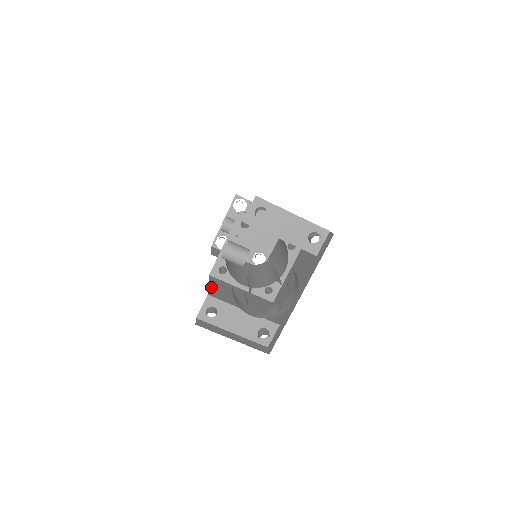
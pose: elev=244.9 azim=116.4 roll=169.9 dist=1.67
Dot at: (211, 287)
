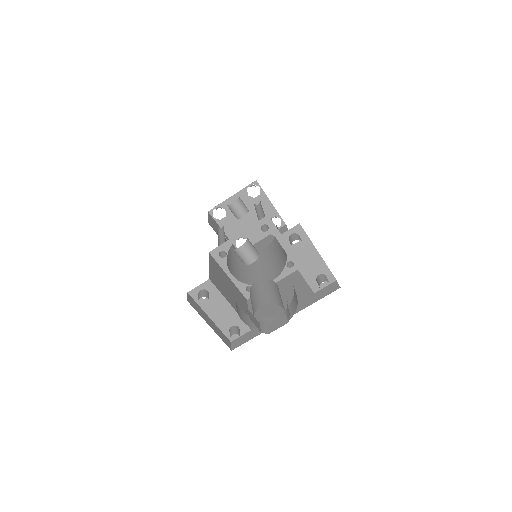
Dot at: (211, 269)
